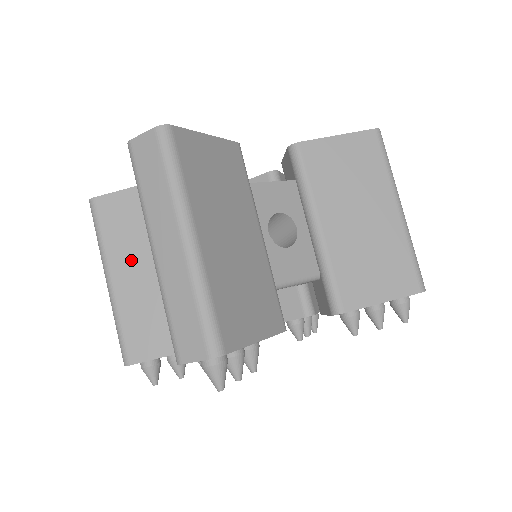
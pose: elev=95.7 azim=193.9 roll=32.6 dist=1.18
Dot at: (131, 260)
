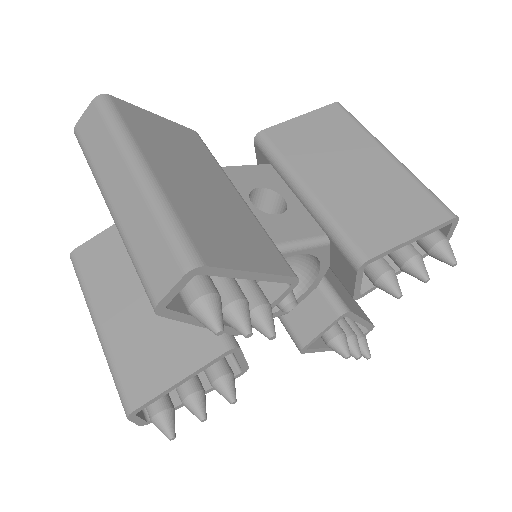
Dot at: (118, 294)
